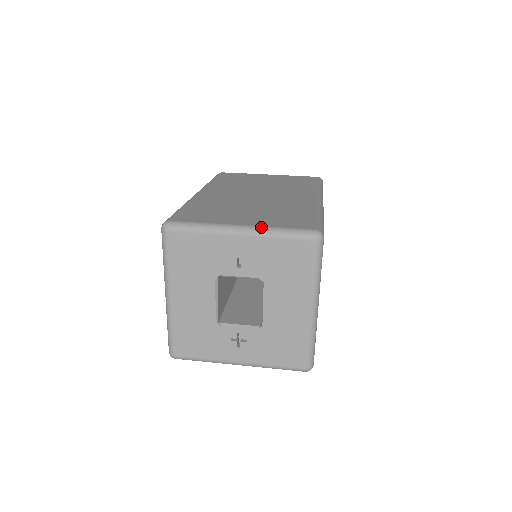
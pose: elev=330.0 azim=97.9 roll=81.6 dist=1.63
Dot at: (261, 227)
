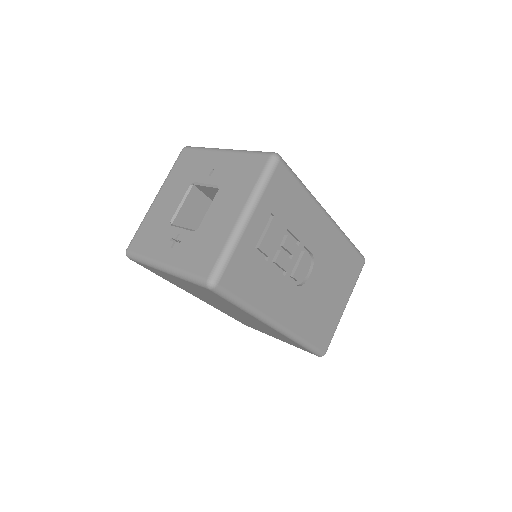
Dot at: occluded
